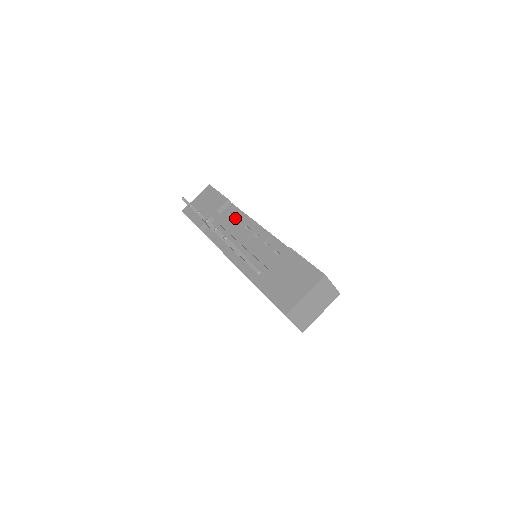
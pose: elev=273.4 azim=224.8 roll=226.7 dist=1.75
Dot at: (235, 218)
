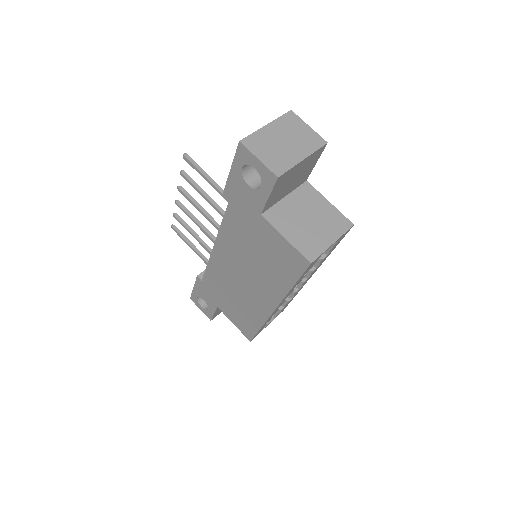
Dot at: occluded
